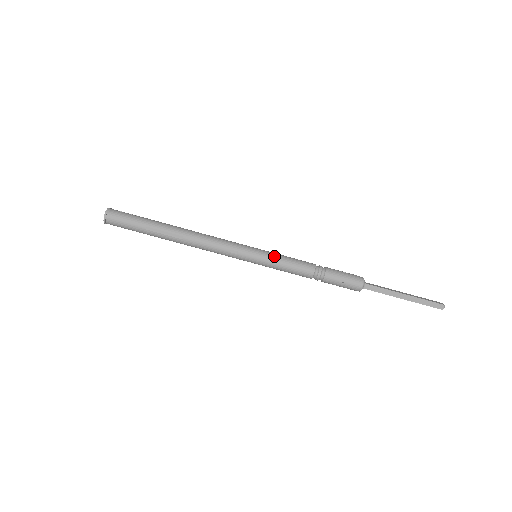
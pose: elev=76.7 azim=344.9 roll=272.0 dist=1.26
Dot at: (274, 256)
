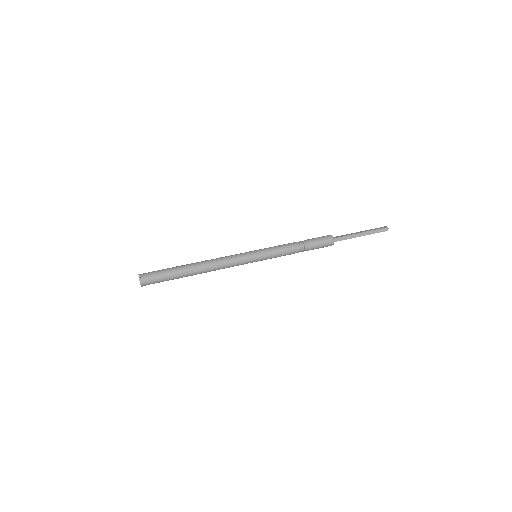
Dot at: (269, 250)
